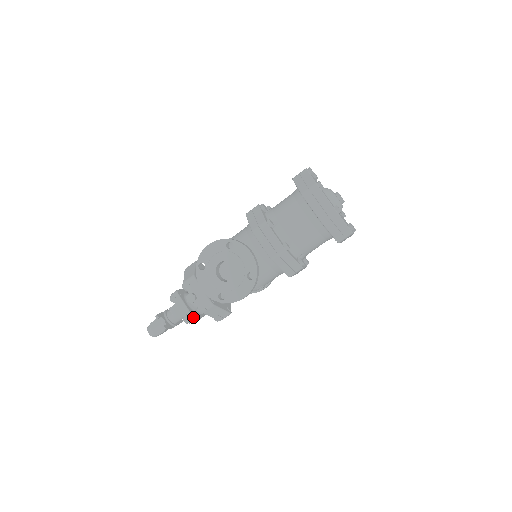
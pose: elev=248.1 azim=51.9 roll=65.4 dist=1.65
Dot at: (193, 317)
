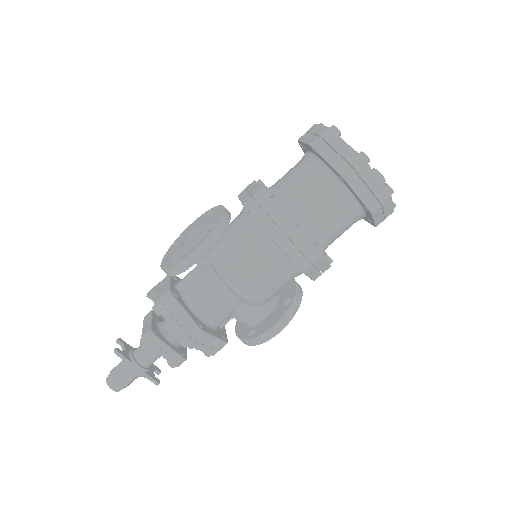
Dot at: (151, 329)
